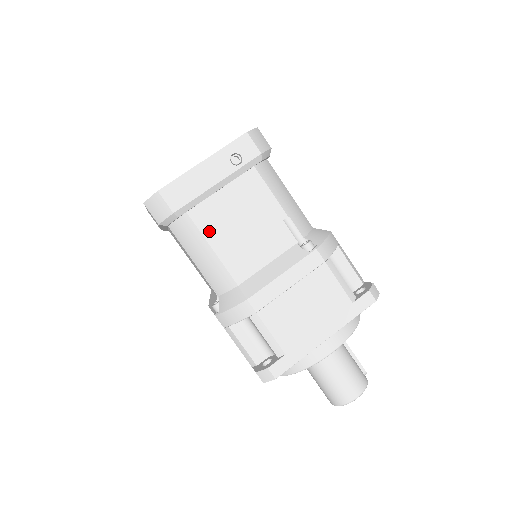
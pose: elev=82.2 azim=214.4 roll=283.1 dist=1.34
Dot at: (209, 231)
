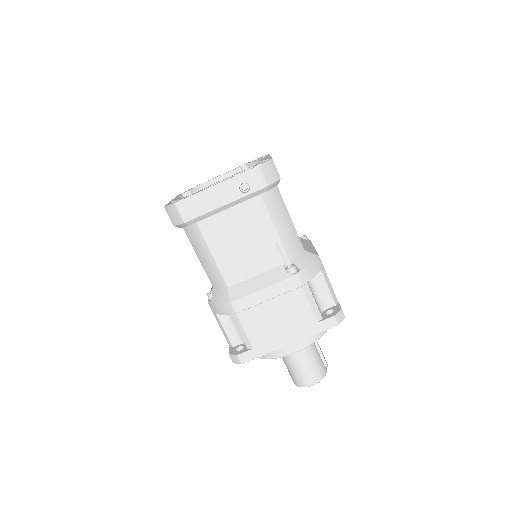
Dot at: (212, 241)
